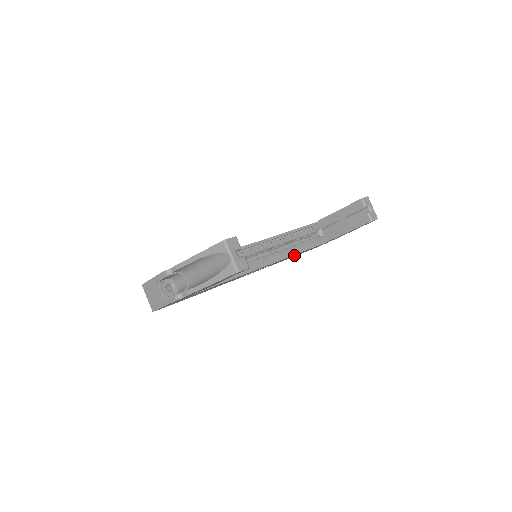
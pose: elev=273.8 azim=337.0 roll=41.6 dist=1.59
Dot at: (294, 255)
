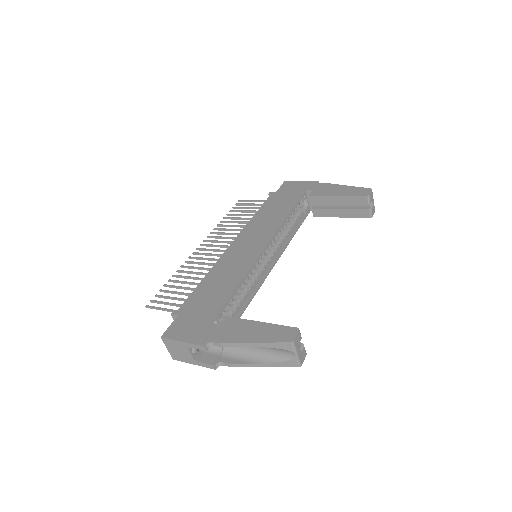
Dot at: occluded
